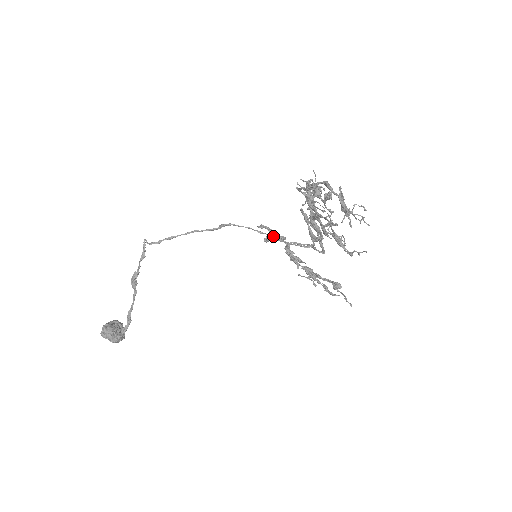
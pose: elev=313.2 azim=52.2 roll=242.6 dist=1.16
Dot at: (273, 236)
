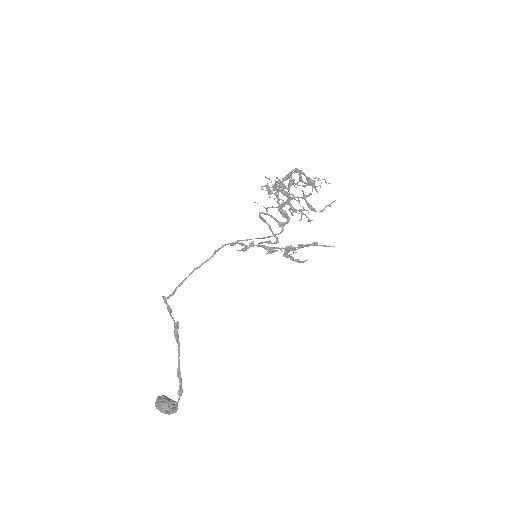
Dot at: (256, 238)
